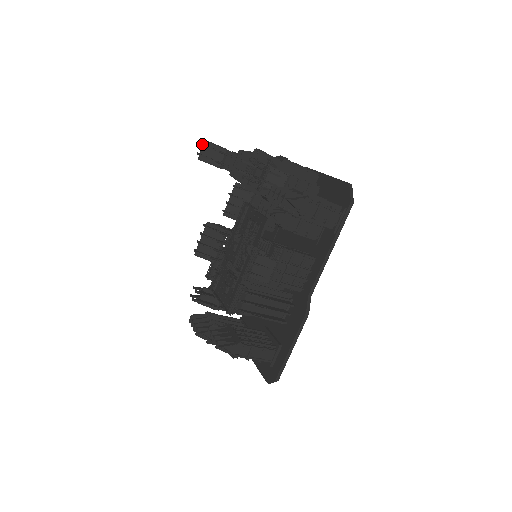
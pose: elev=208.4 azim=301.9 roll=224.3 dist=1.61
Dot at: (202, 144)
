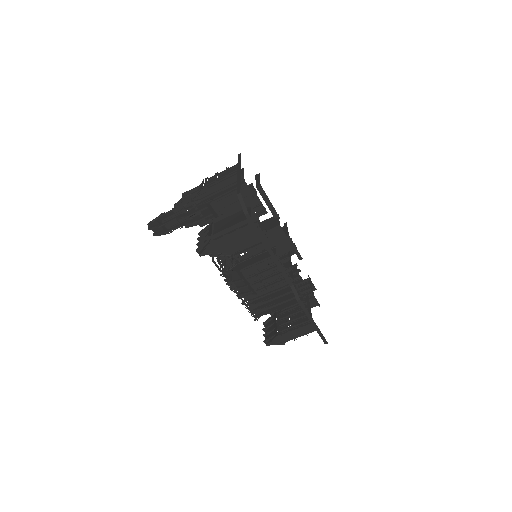
Dot at: (148, 228)
